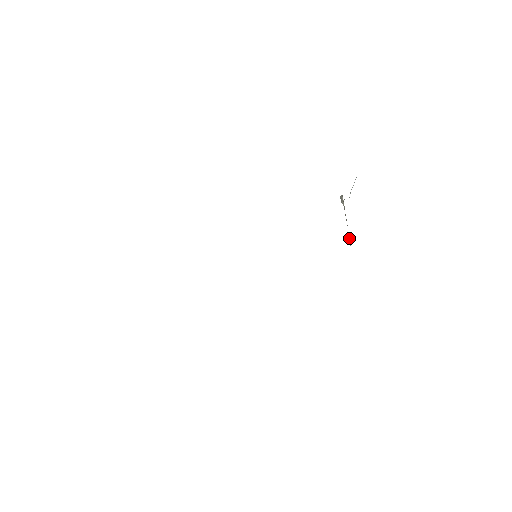
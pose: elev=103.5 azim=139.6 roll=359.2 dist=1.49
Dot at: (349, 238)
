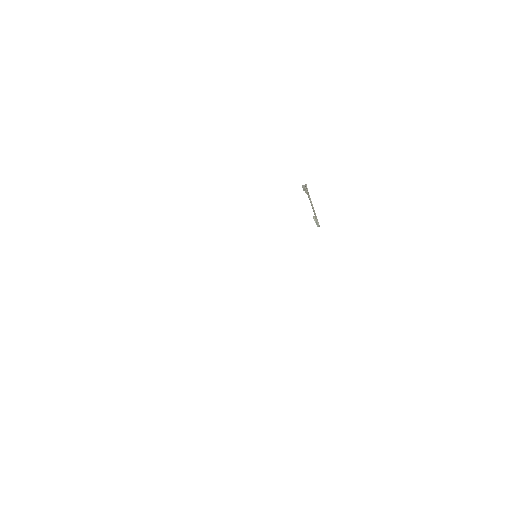
Dot at: (317, 222)
